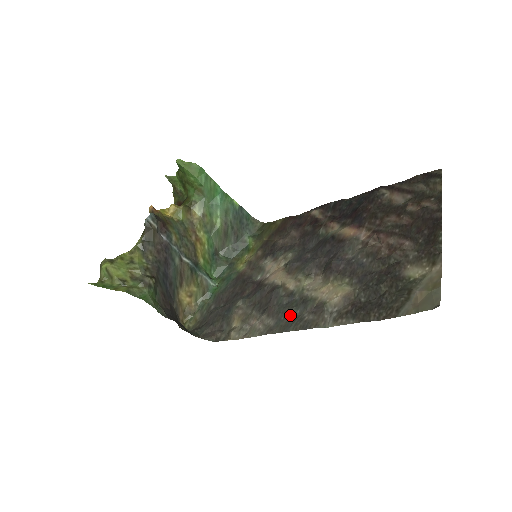
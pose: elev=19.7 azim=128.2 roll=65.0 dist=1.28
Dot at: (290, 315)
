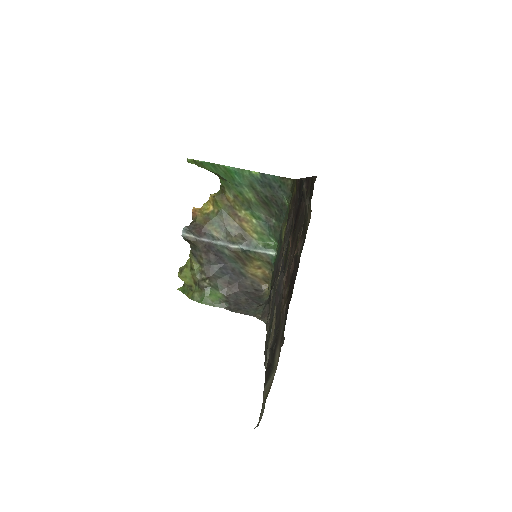
Dot at: (269, 333)
